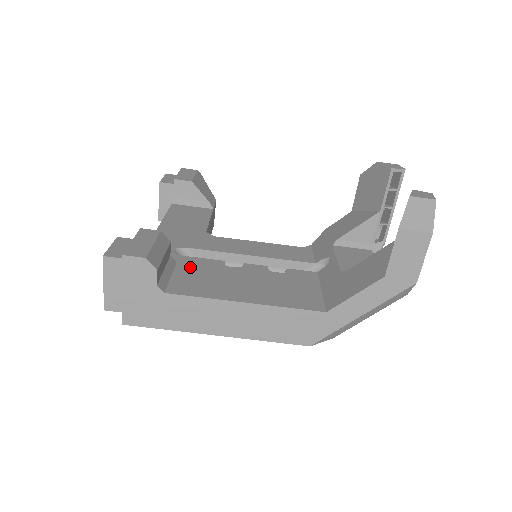
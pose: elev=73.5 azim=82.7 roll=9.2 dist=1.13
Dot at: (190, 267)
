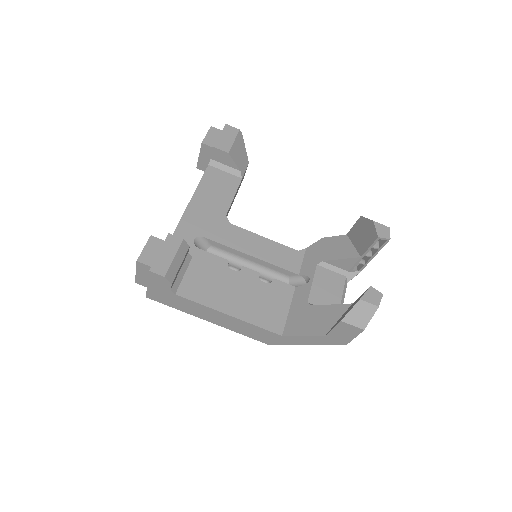
Dot at: (201, 265)
